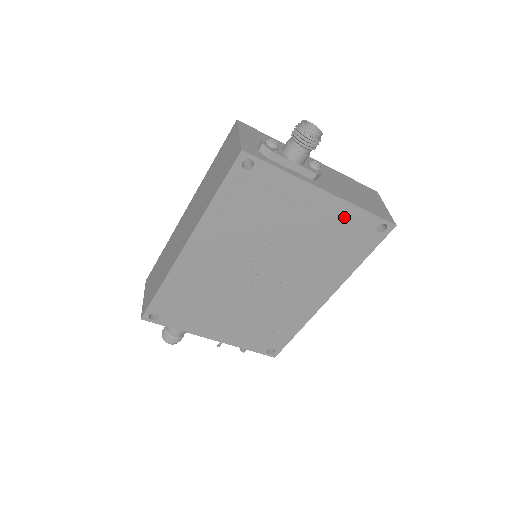
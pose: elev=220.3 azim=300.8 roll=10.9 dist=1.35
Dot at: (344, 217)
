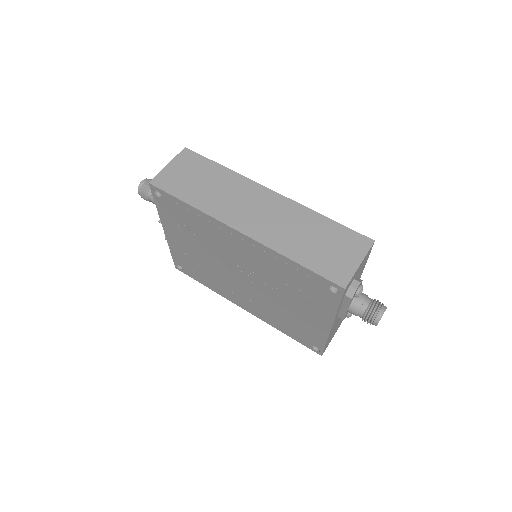
Dot at: (315, 332)
